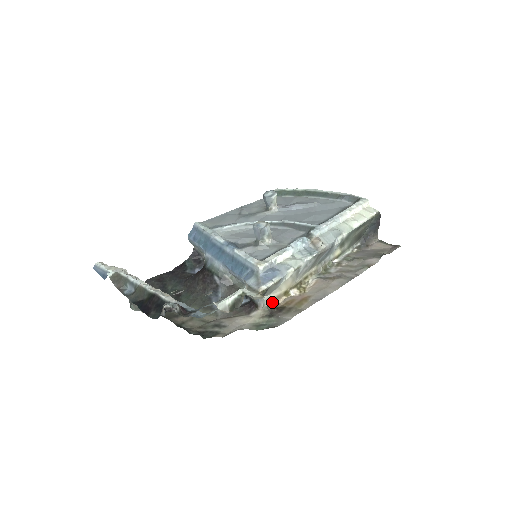
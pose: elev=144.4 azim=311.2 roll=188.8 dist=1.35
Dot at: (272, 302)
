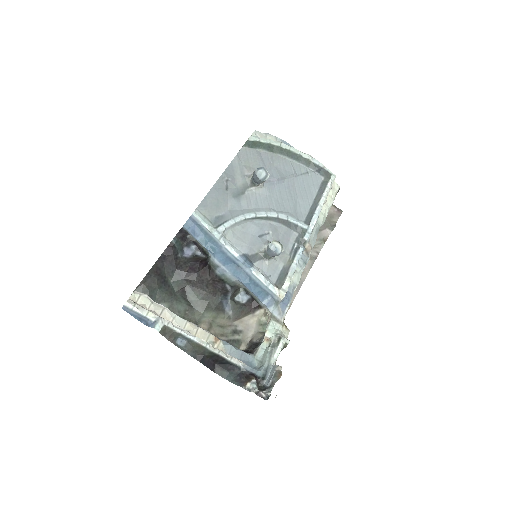
Dot at: occluded
